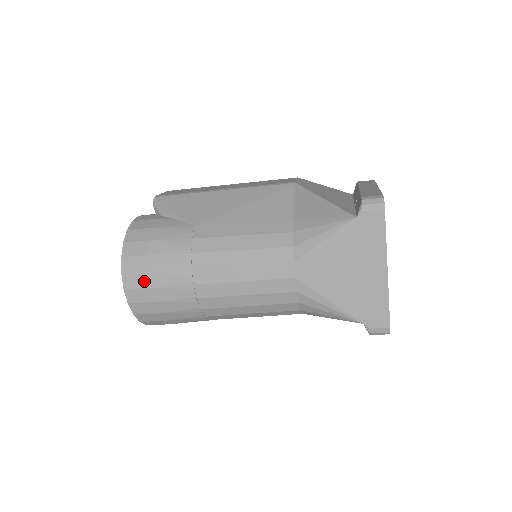
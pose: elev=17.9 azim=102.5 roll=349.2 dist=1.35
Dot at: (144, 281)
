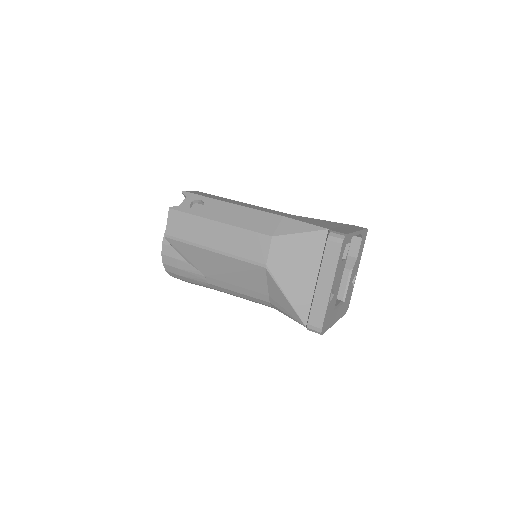
Dot at: occluded
